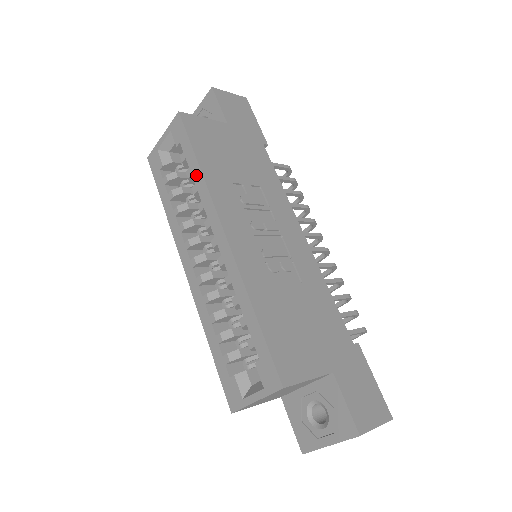
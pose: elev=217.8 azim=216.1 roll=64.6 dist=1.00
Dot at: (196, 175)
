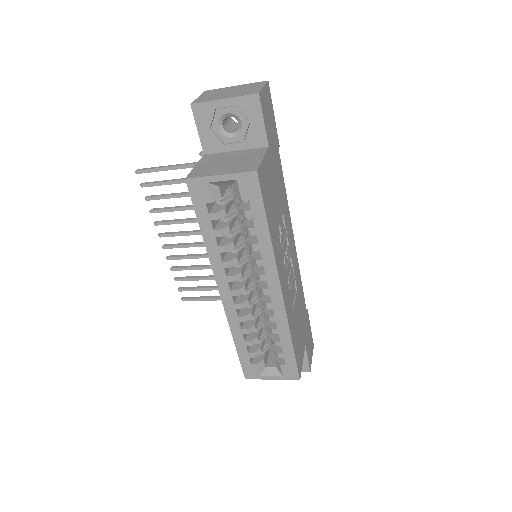
Dot at: (263, 239)
